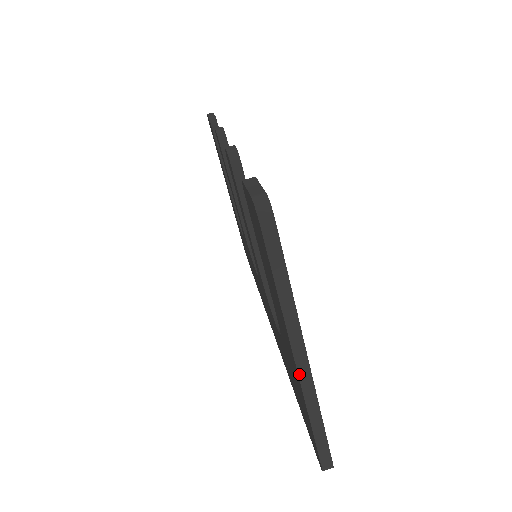
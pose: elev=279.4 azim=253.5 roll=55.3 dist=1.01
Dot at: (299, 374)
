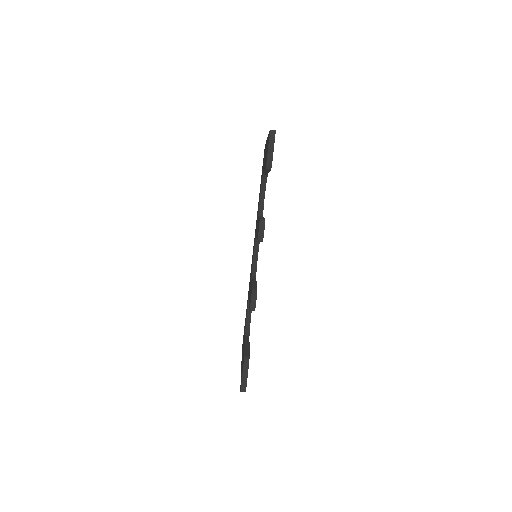
Dot at: occluded
